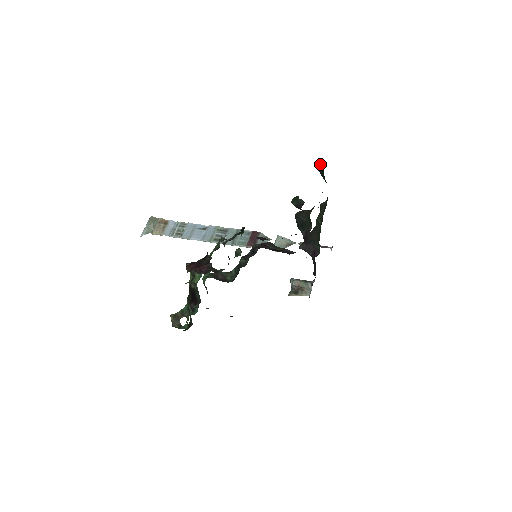
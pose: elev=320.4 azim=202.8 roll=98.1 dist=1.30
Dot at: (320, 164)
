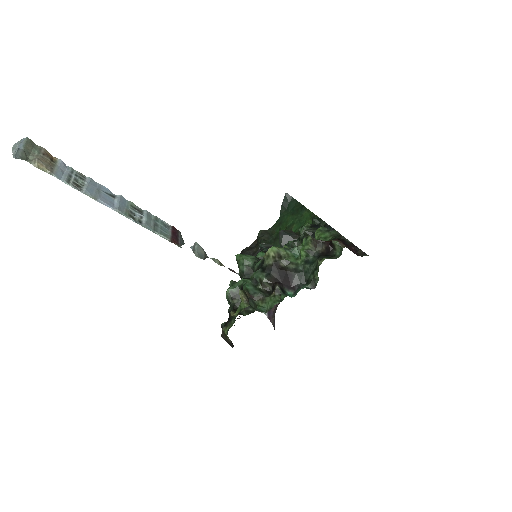
Dot at: (290, 197)
